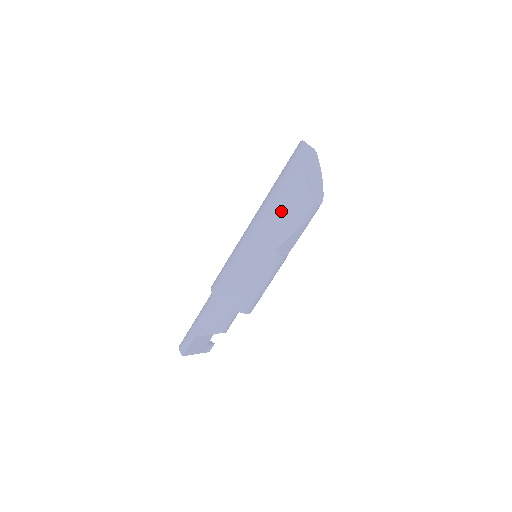
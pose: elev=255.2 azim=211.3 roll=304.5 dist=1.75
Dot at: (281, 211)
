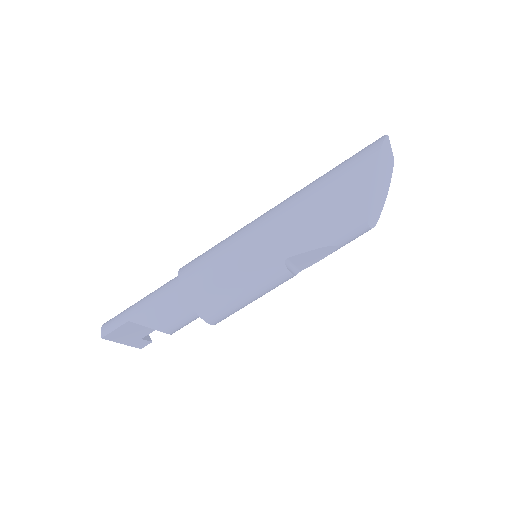
Dot at: (317, 211)
